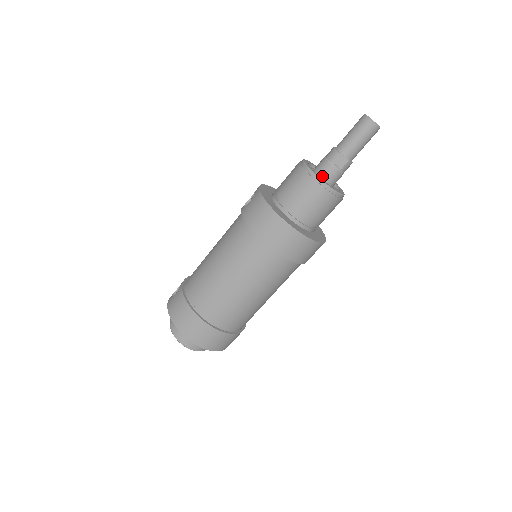
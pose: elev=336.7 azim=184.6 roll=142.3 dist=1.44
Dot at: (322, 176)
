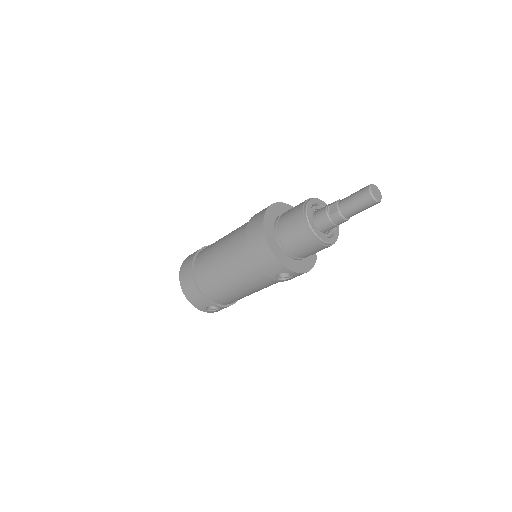
Dot at: (316, 213)
